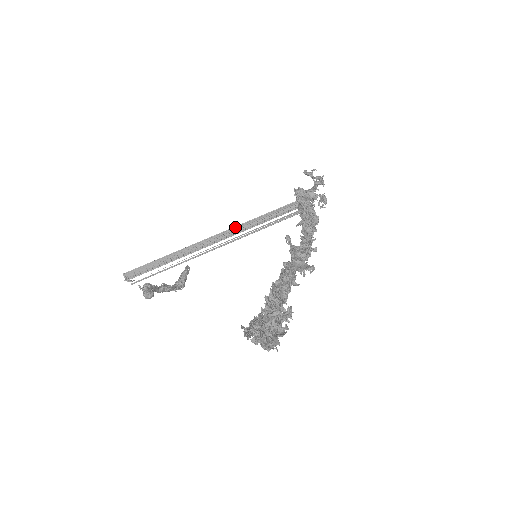
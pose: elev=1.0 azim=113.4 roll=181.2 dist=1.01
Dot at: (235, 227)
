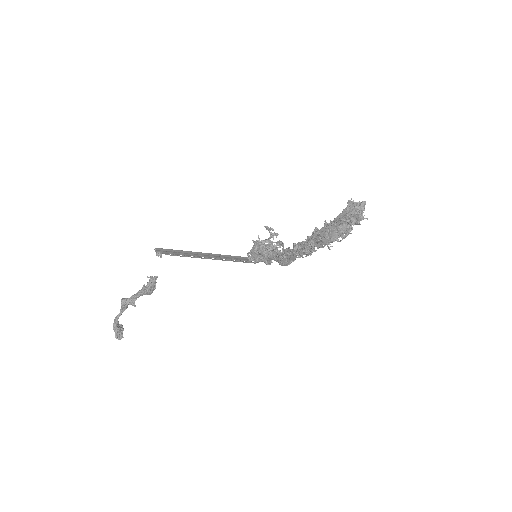
Dot at: (217, 255)
